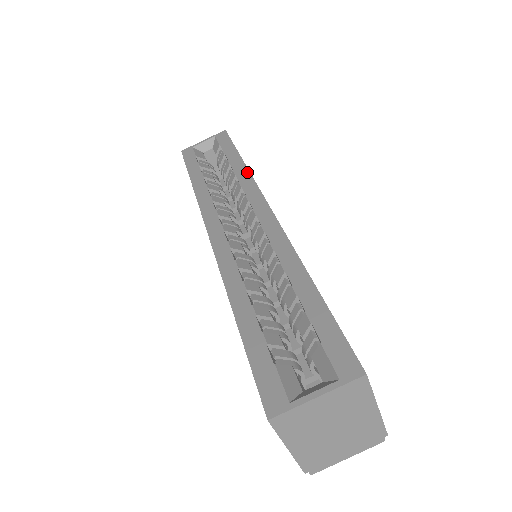
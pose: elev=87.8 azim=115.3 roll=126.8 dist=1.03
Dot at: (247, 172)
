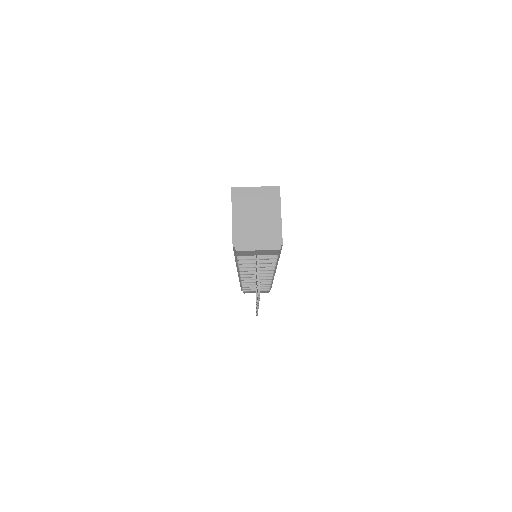
Dot at: occluded
